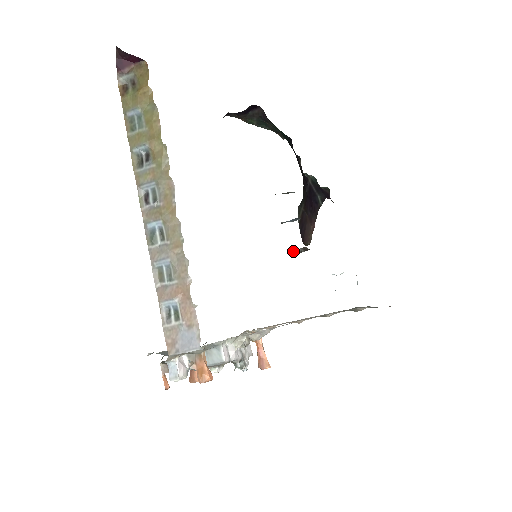
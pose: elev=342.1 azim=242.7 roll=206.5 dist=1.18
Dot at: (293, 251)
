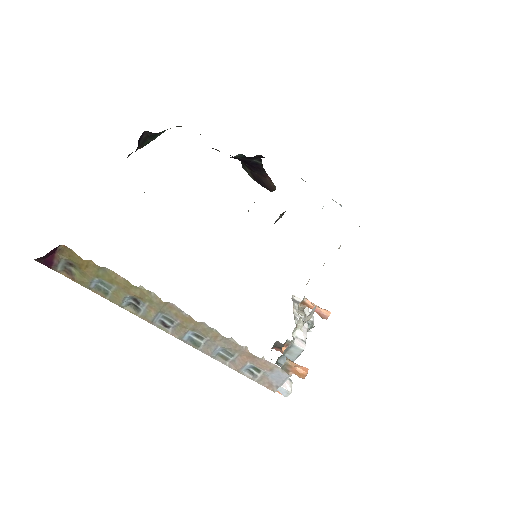
Dot at: (275, 222)
